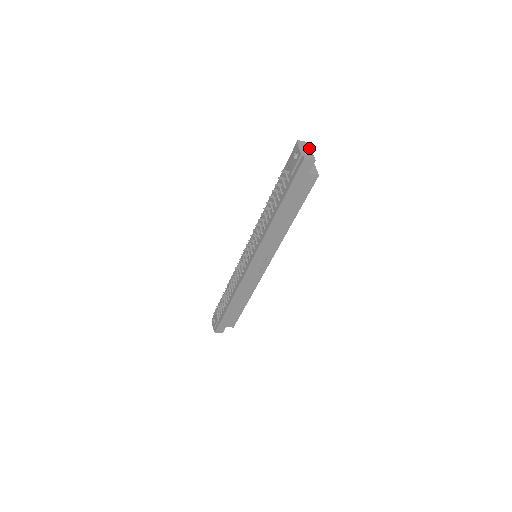
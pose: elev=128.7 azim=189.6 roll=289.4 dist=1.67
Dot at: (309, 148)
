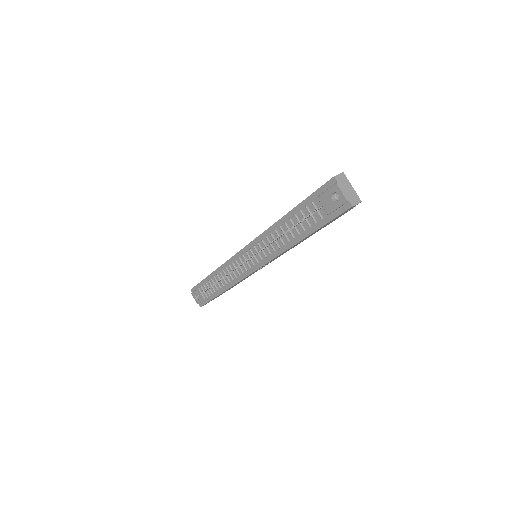
Dot at: (348, 183)
